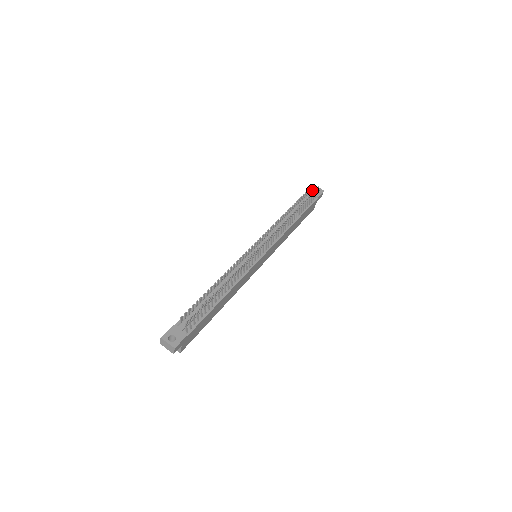
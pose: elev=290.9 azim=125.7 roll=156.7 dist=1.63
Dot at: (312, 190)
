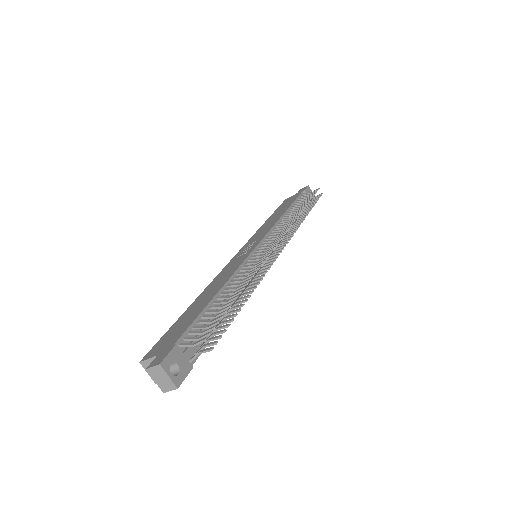
Dot at: (308, 192)
